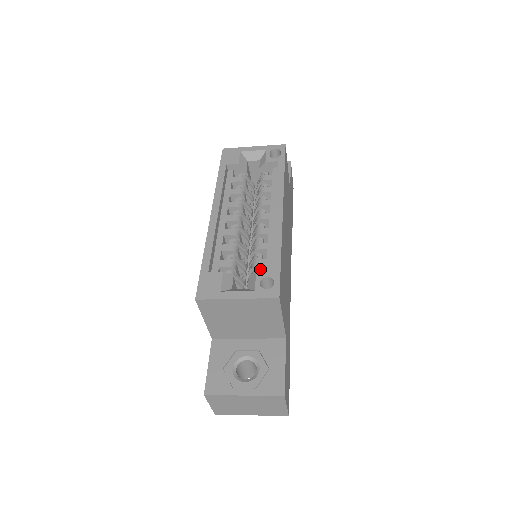
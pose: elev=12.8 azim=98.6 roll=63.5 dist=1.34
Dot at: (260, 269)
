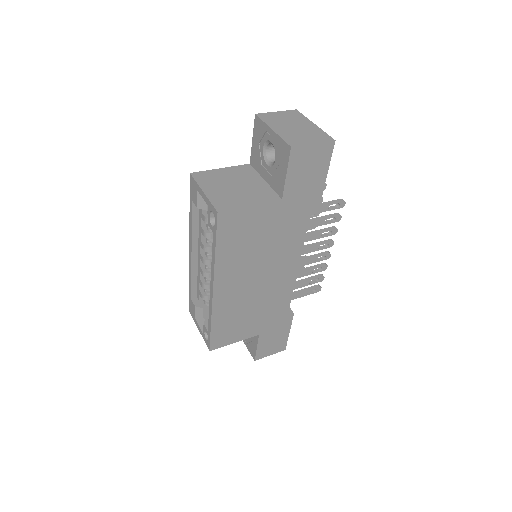
Dot at: occluded
